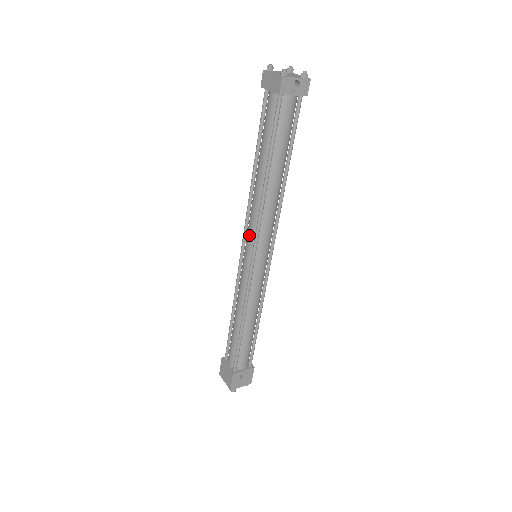
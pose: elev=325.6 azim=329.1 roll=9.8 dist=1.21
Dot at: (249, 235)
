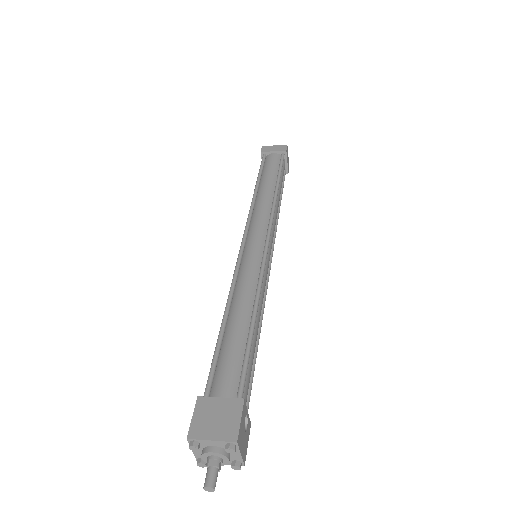
Dot at: (258, 226)
